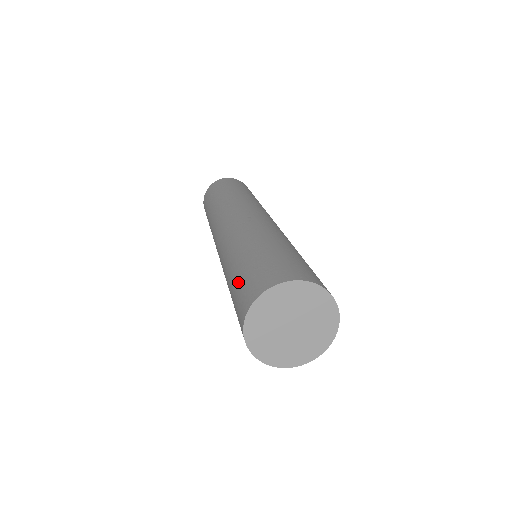
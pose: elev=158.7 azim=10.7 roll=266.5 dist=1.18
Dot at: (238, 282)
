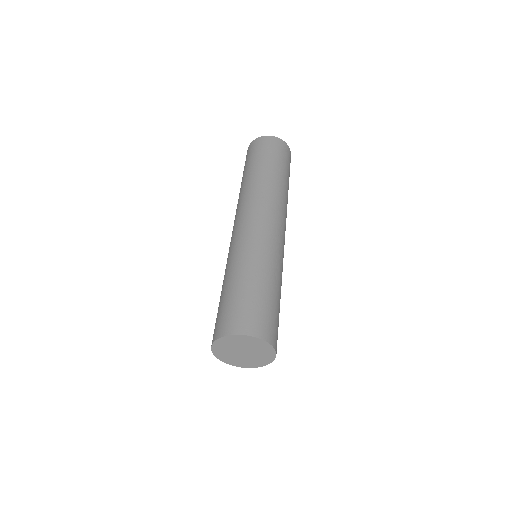
Dot at: (244, 298)
